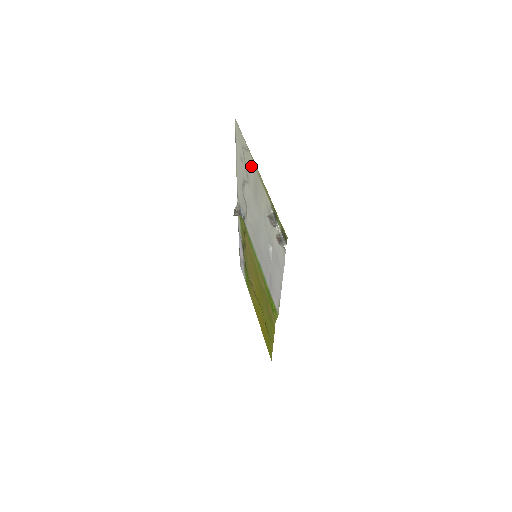
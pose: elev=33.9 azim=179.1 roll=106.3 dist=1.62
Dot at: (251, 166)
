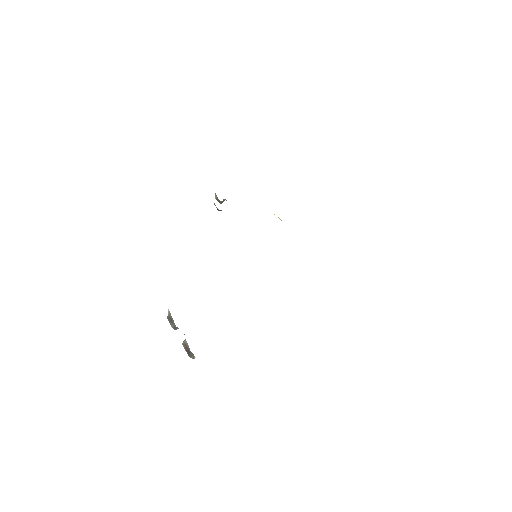
Dot at: occluded
